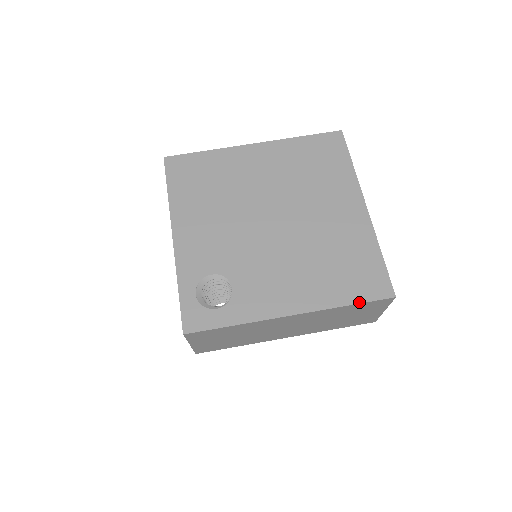
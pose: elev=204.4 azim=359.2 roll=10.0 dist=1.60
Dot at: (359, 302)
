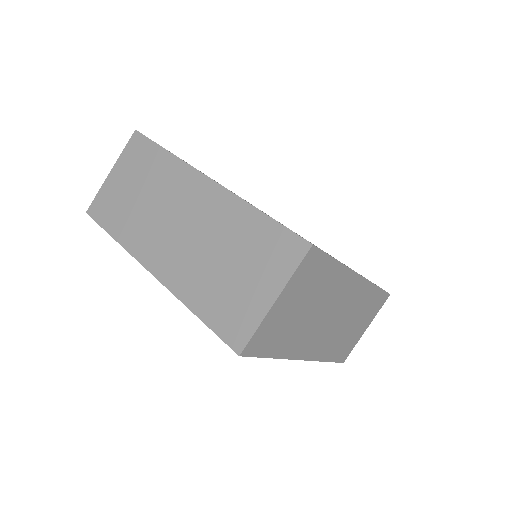
Dot at: occluded
